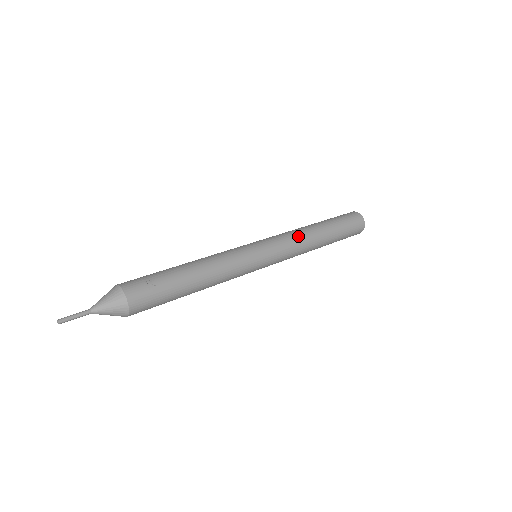
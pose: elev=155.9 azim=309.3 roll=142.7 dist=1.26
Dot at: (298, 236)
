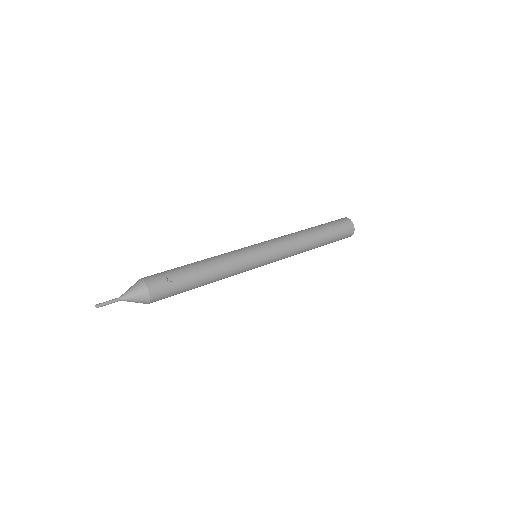
Dot at: (294, 241)
